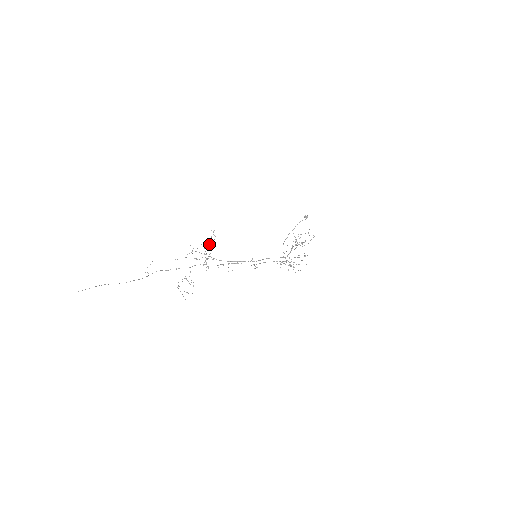
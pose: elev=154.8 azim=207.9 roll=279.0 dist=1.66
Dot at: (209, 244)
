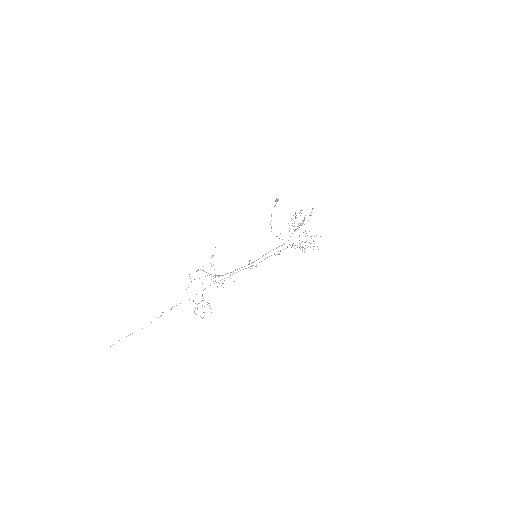
Dot at: occluded
